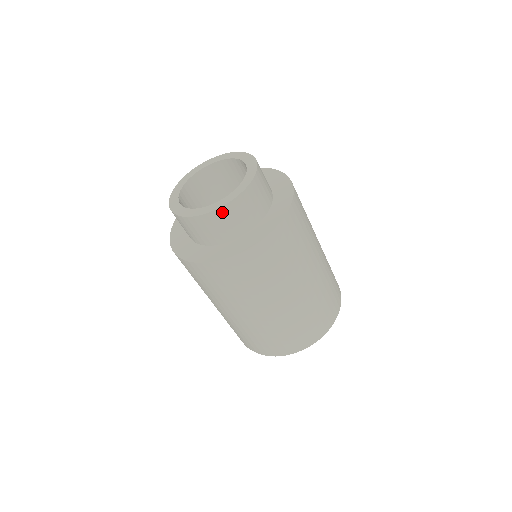
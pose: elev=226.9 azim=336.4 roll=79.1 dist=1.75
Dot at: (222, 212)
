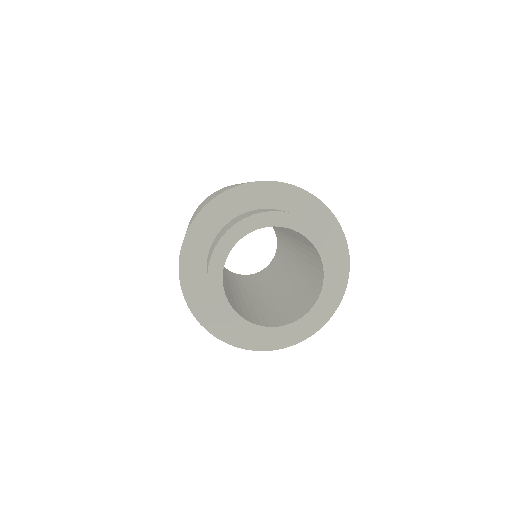
Dot at: (229, 323)
